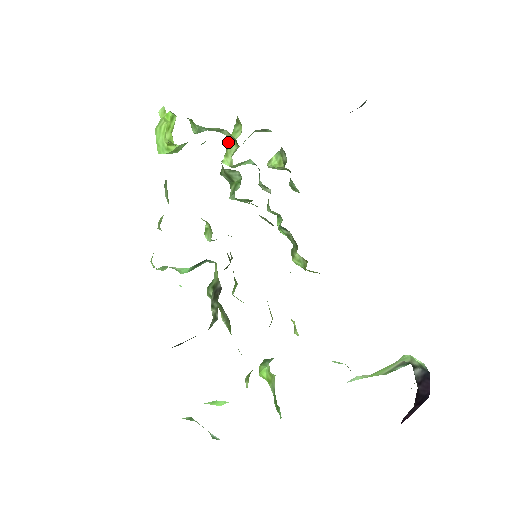
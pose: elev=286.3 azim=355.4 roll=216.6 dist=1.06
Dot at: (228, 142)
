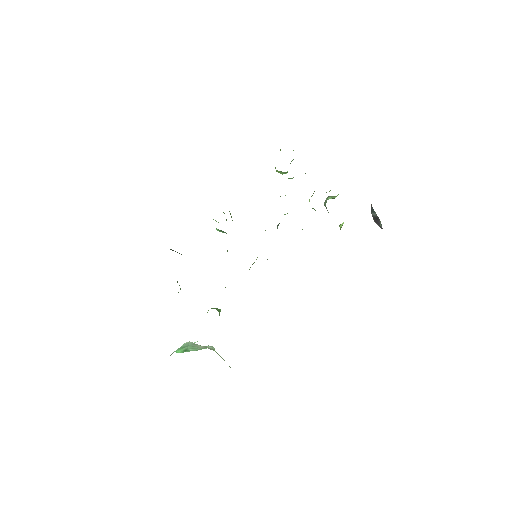
Dot at: occluded
